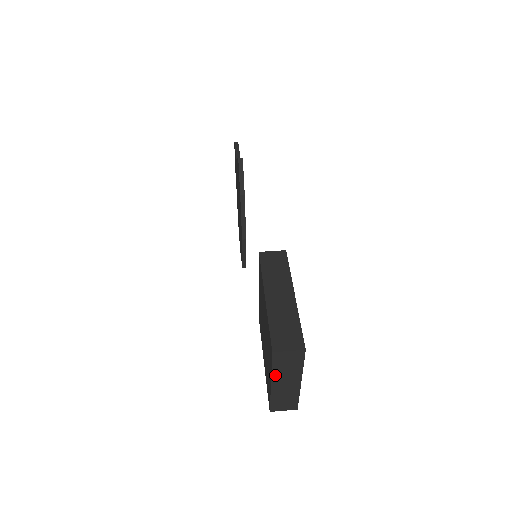
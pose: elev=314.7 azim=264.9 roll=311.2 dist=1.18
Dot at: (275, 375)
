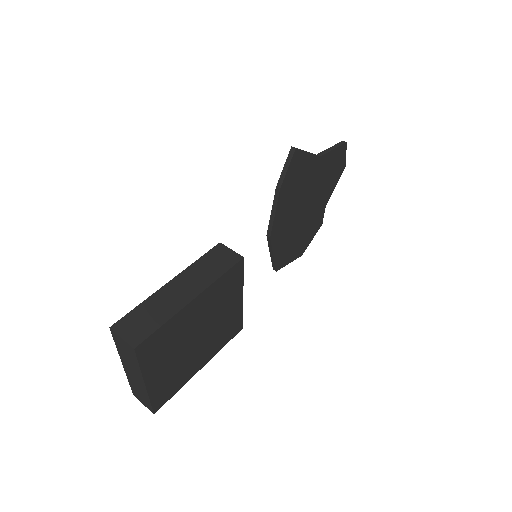
Dot at: (122, 356)
